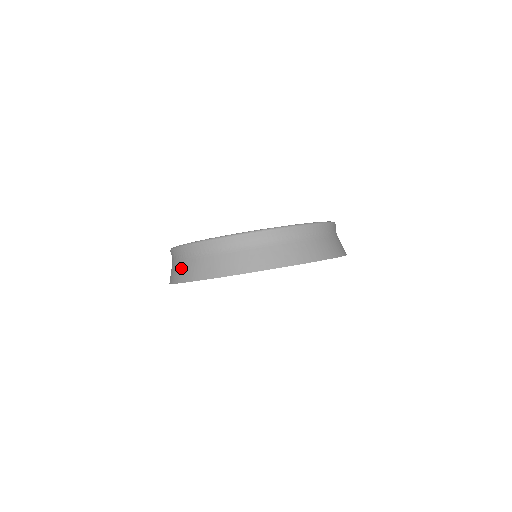
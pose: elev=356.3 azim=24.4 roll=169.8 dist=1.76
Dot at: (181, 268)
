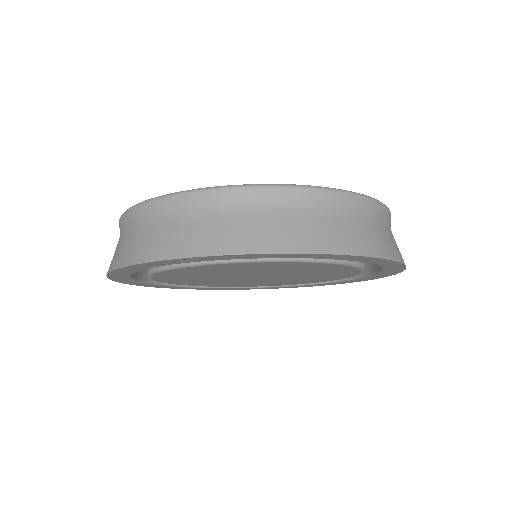
Dot at: occluded
